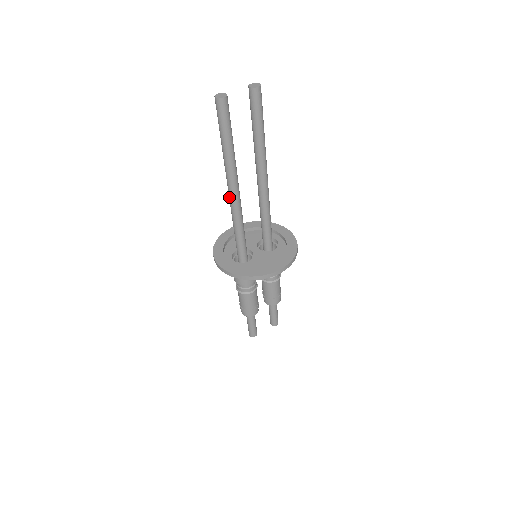
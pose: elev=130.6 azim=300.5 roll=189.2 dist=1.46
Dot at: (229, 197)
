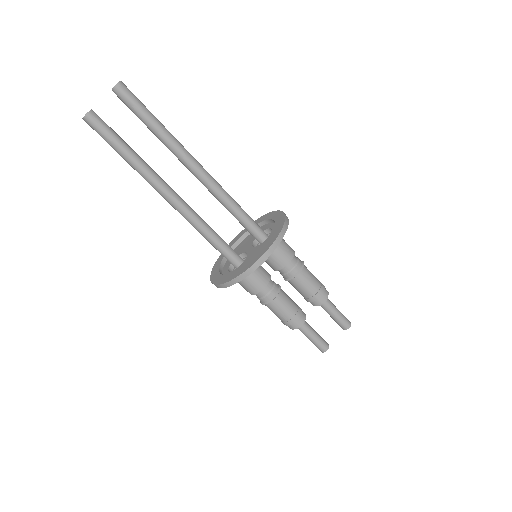
Dot at: occluded
